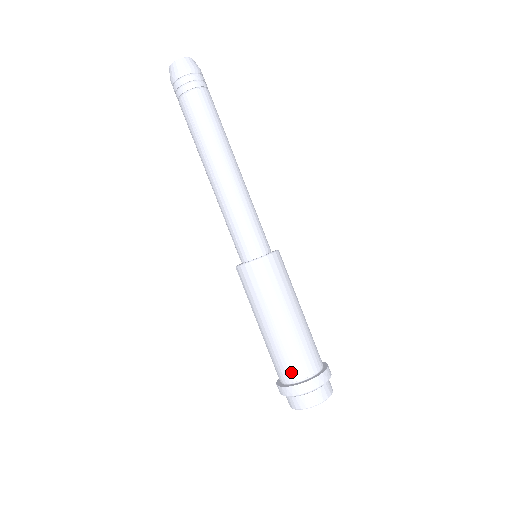
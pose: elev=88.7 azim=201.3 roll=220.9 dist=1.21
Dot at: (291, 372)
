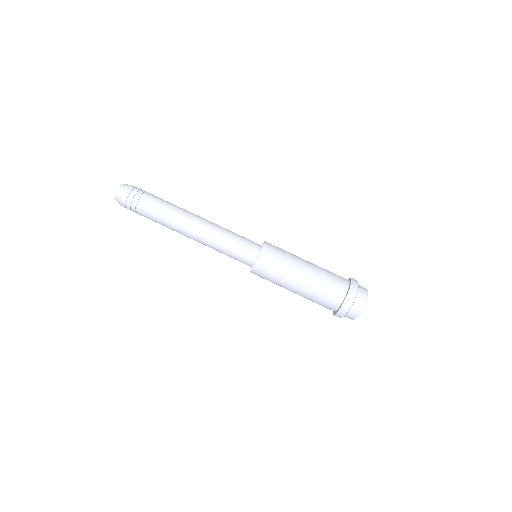
Dot at: (338, 292)
